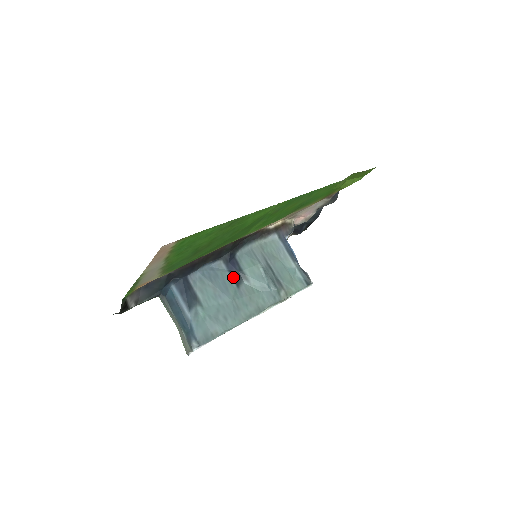
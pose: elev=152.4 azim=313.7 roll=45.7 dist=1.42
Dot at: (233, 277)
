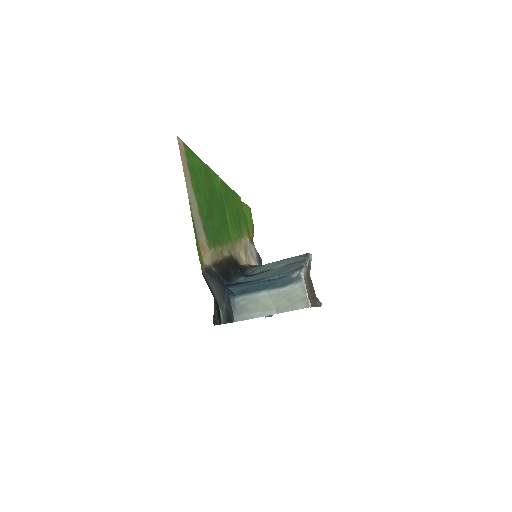
Dot at: occluded
